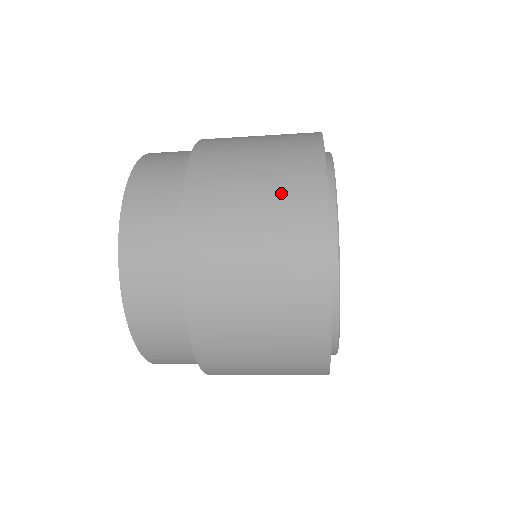
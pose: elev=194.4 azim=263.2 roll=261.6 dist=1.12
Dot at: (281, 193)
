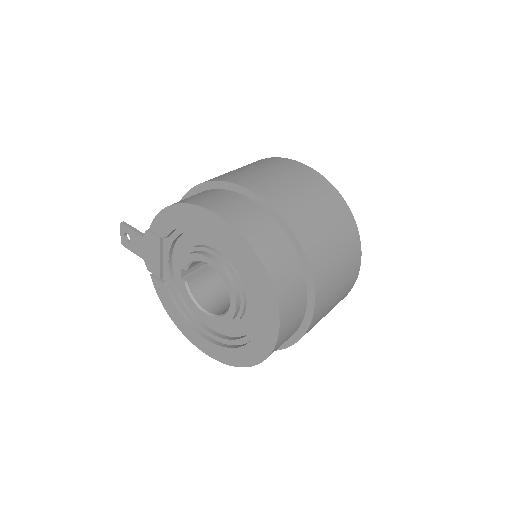
Dot at: (349, 262)
